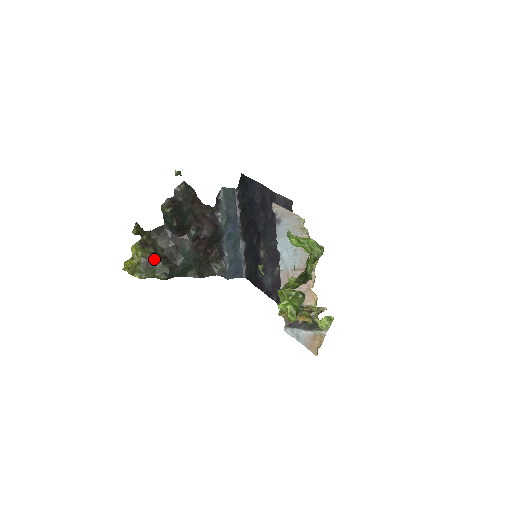
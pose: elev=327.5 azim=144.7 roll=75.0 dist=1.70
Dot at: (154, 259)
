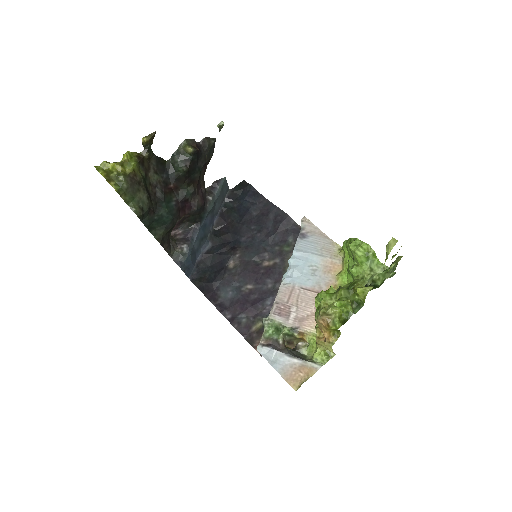
Dot at: (142, 184)
